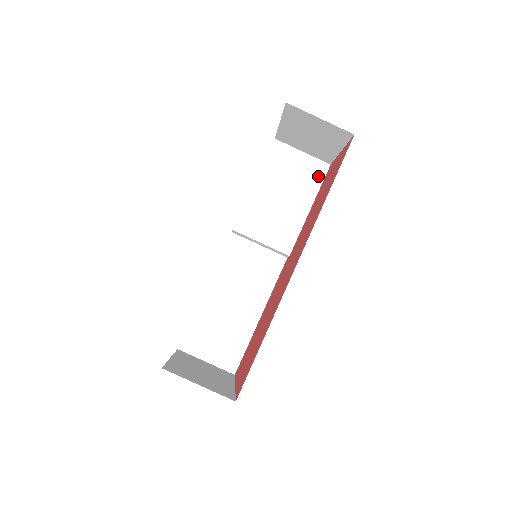
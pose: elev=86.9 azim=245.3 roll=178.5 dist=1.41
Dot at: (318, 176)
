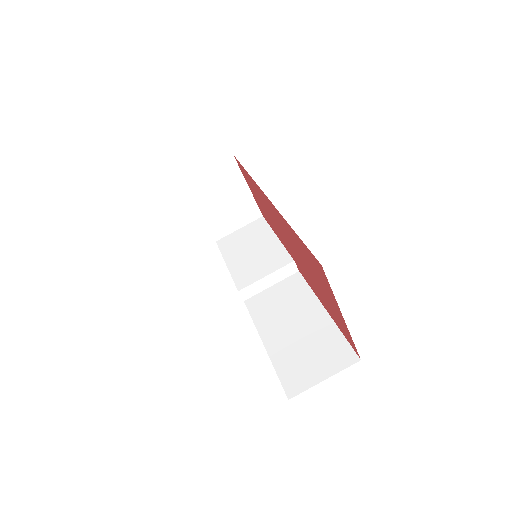
Dot at: (262, 225)
